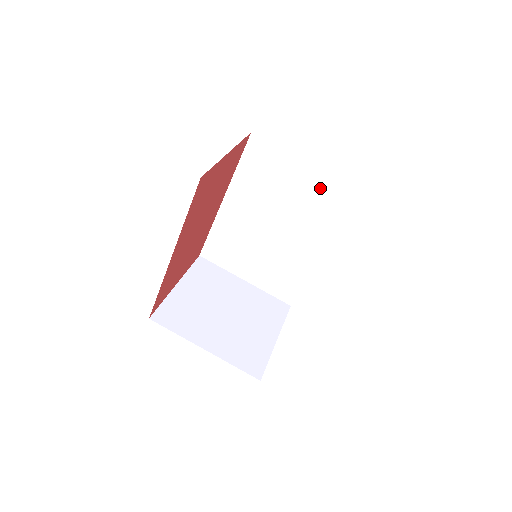
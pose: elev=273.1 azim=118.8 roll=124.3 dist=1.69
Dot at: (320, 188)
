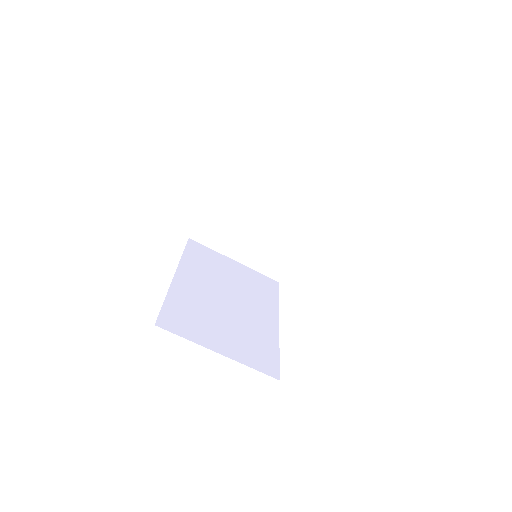
Dot at: occluded
